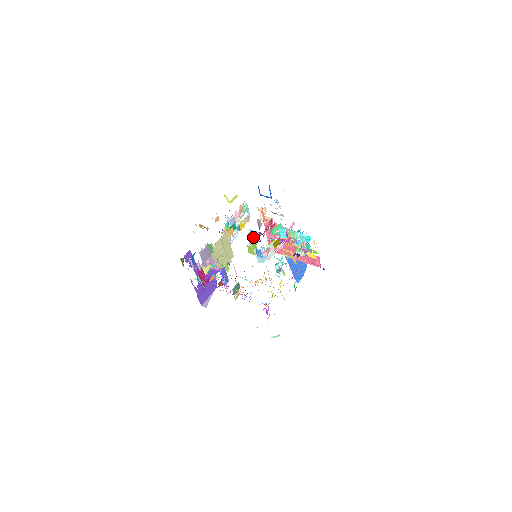
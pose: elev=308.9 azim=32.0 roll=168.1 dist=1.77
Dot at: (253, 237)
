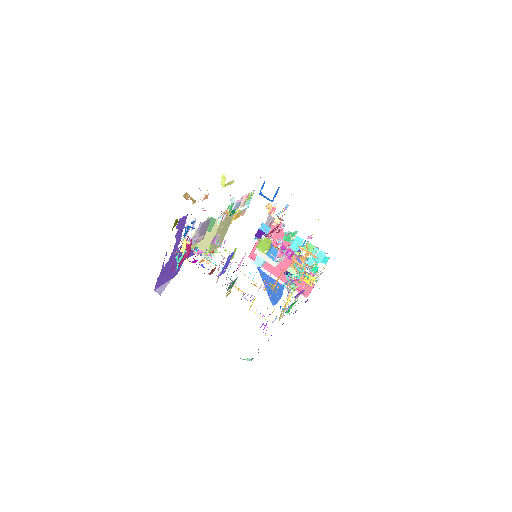
Dot at: (261, 233)
